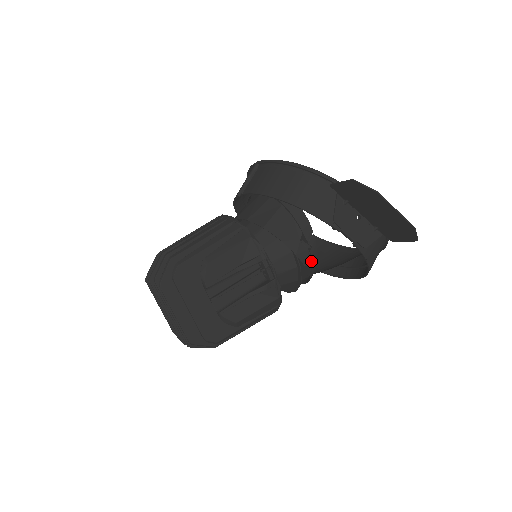
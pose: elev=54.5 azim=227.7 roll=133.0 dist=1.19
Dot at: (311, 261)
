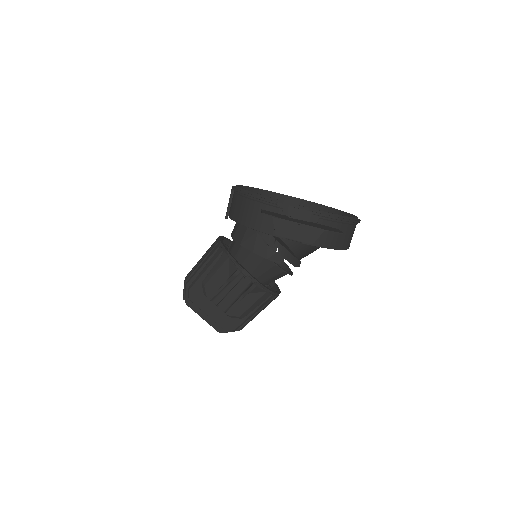
Dot at: (284, 258)
